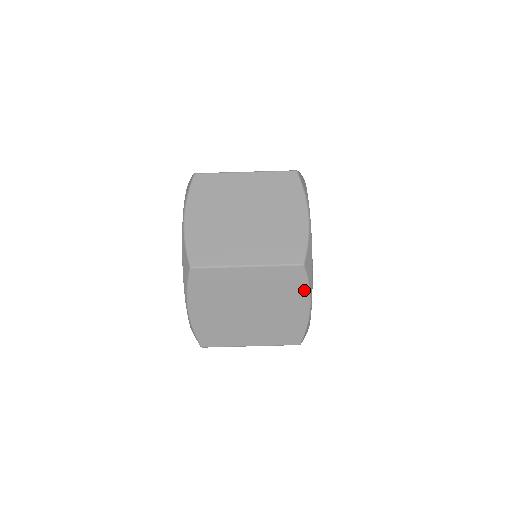
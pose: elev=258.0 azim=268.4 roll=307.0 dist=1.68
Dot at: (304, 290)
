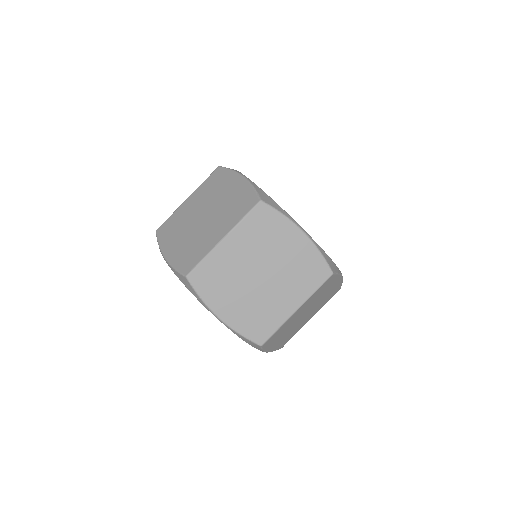
Dot at: (283, 221)
